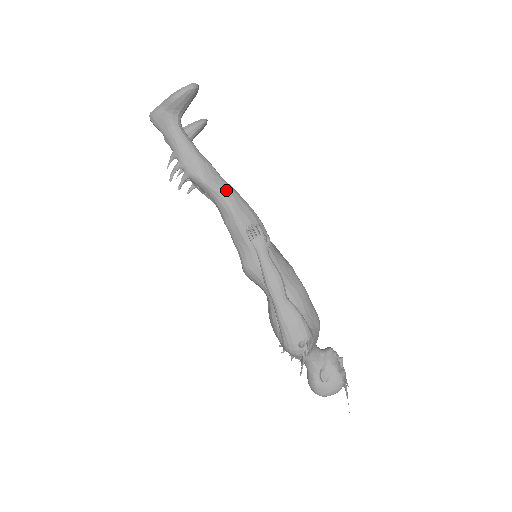
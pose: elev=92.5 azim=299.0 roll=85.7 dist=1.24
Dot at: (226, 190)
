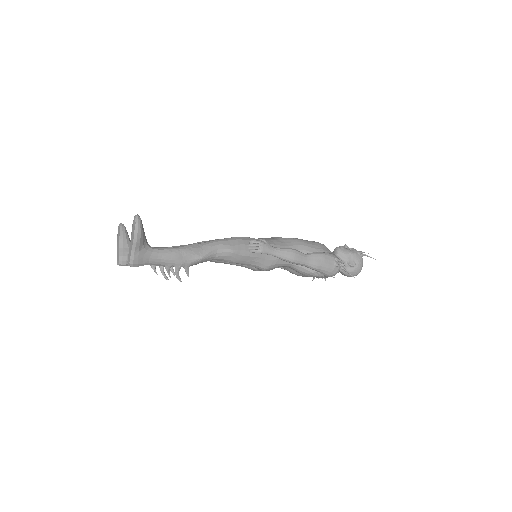
Dot at: (215, 246)
